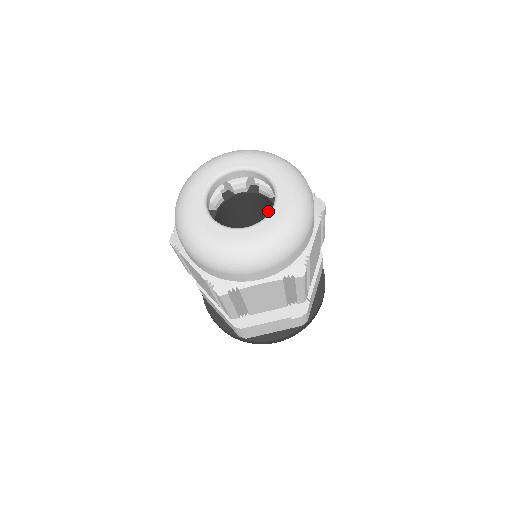
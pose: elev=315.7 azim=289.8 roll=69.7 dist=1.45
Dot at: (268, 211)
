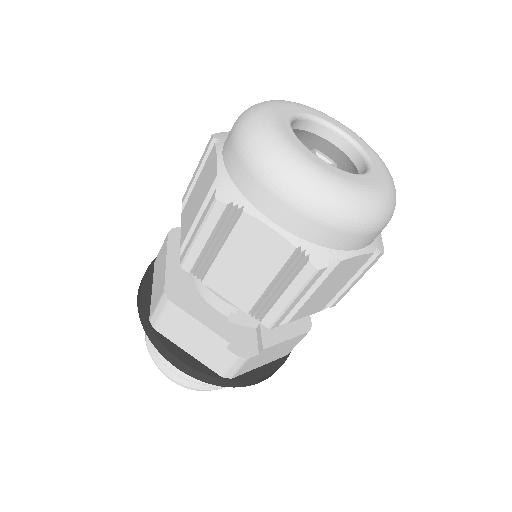
Dot at: occluded
